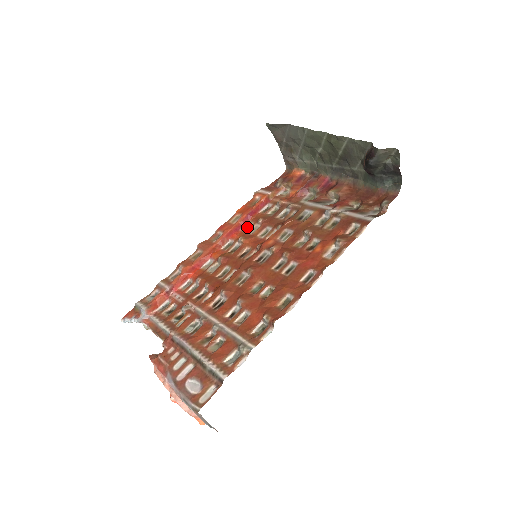
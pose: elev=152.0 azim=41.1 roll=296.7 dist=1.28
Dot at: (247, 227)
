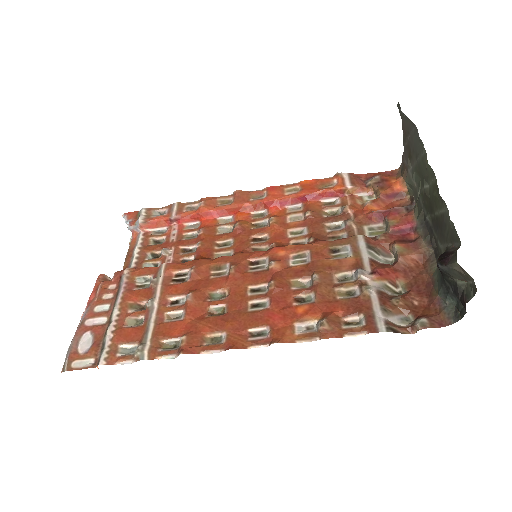
Dot at: (294, 208)
